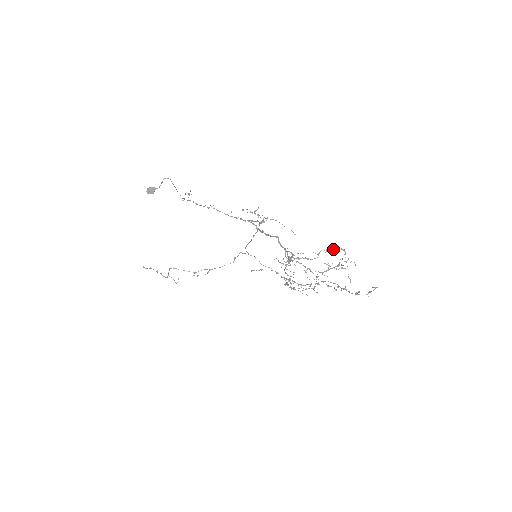
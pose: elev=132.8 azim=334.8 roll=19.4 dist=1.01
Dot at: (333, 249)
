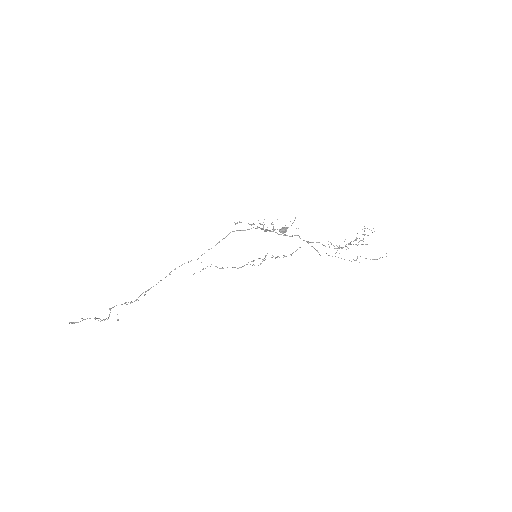
Dot at: (364, 230)
